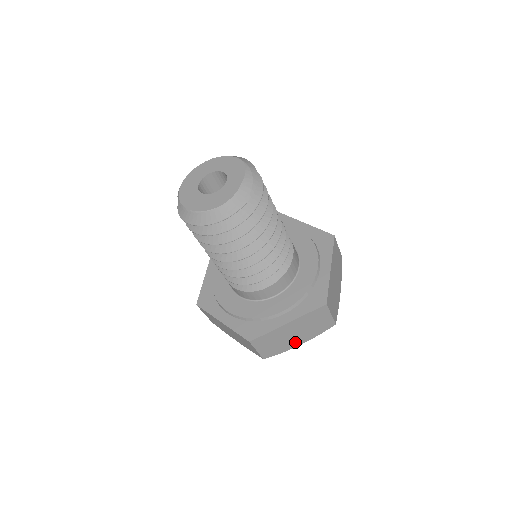
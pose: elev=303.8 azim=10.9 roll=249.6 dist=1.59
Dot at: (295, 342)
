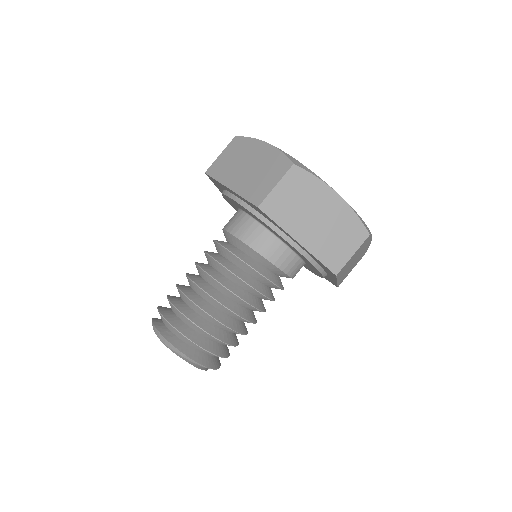
Dot at: (364, 249)
